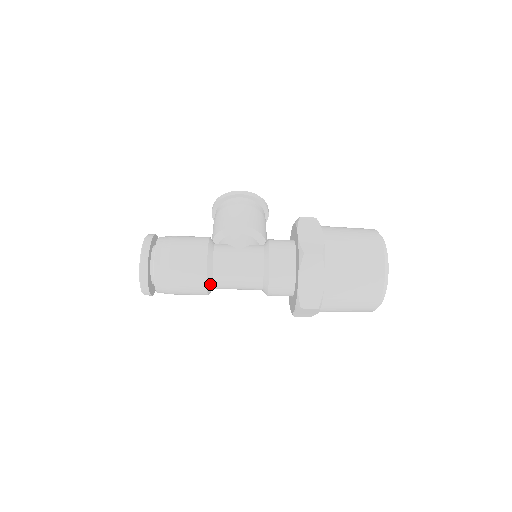
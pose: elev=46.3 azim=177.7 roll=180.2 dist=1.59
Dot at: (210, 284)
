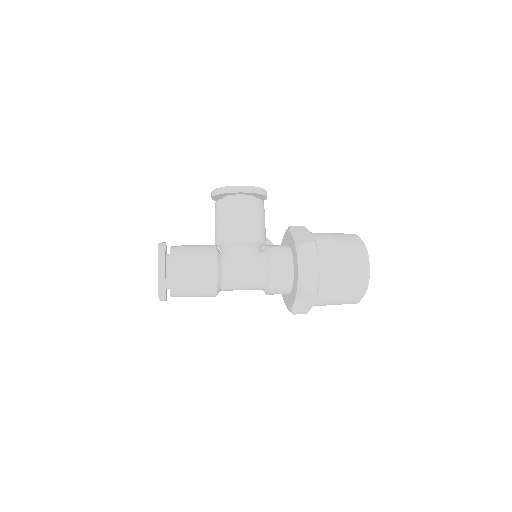
Dot at: occluded
